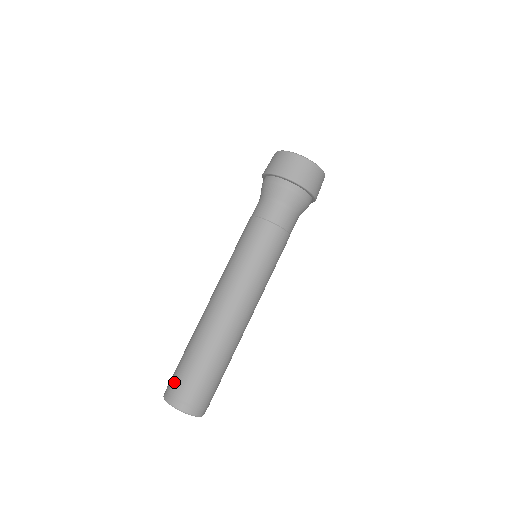
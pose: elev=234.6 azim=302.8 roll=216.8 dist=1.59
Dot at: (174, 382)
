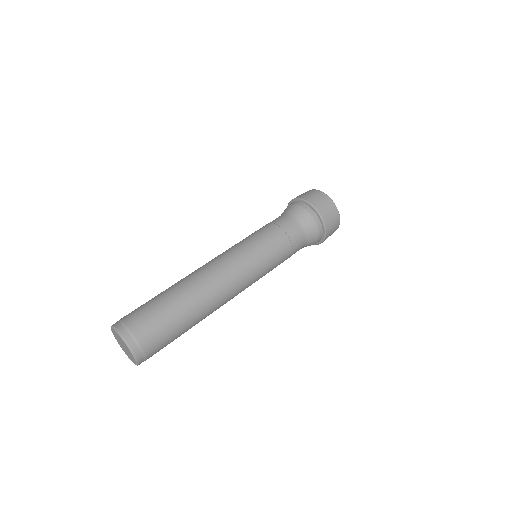
Dot at: (141, 325)
